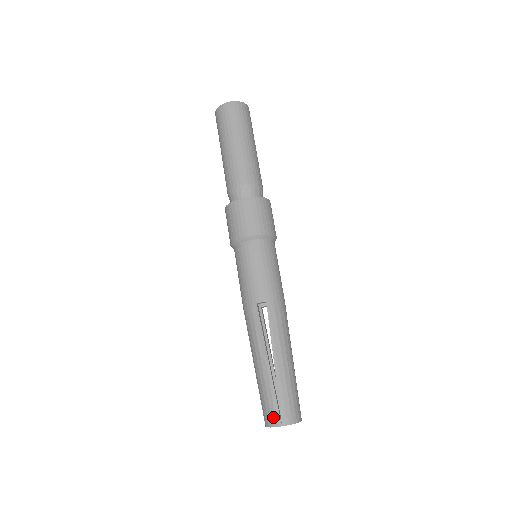
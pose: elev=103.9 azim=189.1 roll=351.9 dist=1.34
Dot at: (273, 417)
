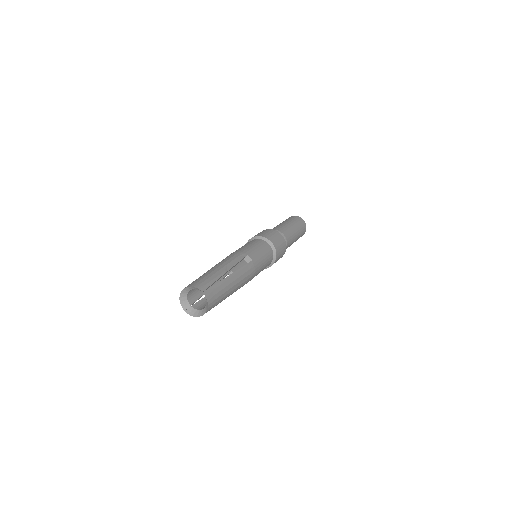
Dot at: (202, 285)
